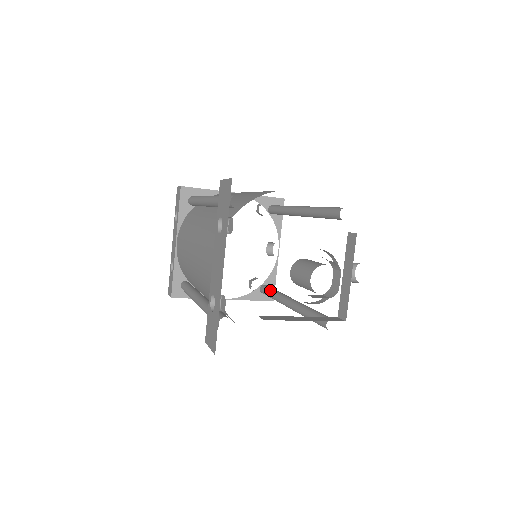
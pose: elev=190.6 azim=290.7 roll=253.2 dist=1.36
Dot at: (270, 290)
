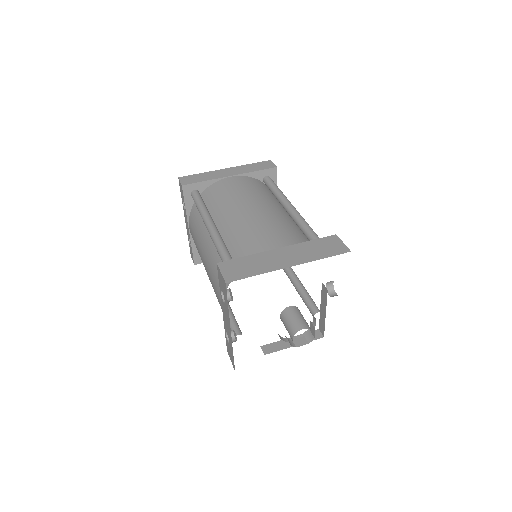
Dot at: occluded
